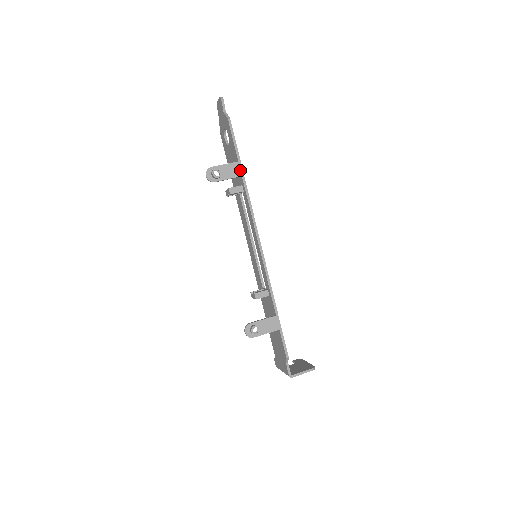
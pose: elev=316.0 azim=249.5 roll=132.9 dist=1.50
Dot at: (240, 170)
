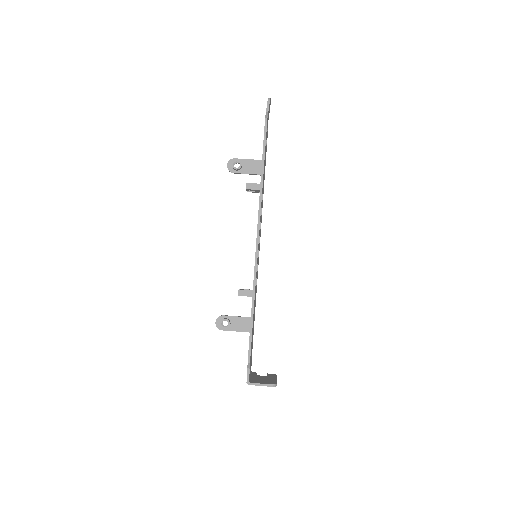
Dot at: (261, 168)
